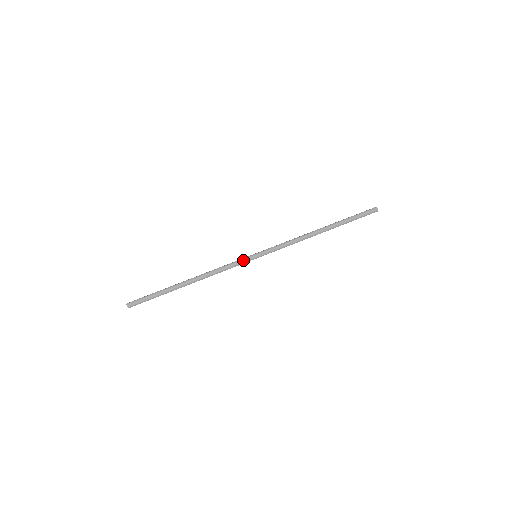
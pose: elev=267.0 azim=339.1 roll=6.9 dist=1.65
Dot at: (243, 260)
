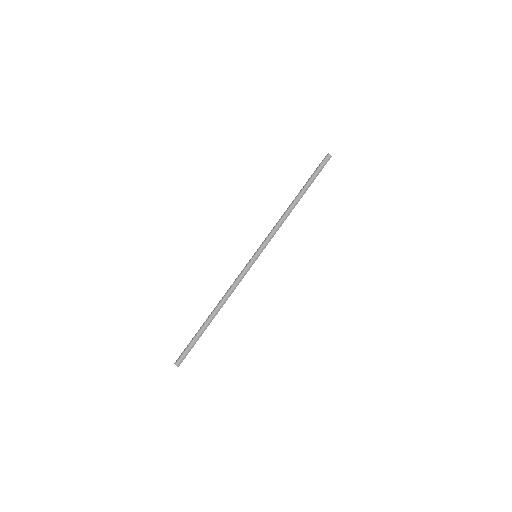
Dot at: (248, 266)
